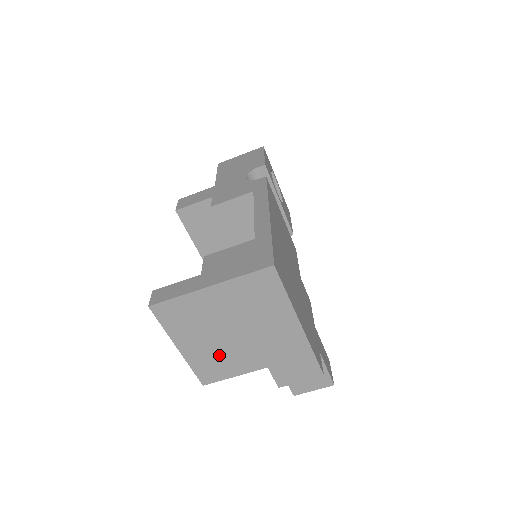
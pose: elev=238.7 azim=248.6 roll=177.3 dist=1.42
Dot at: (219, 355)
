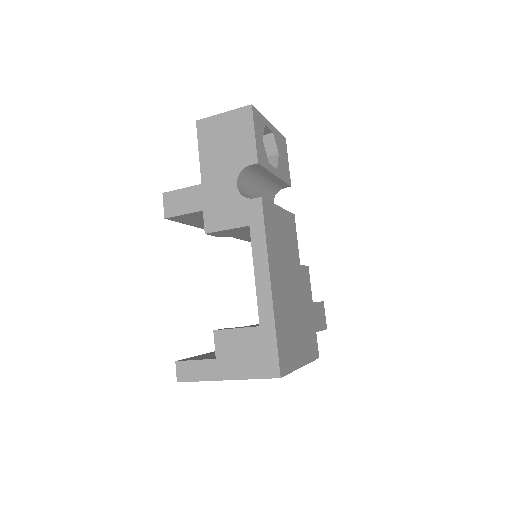
Dot at: occluded
